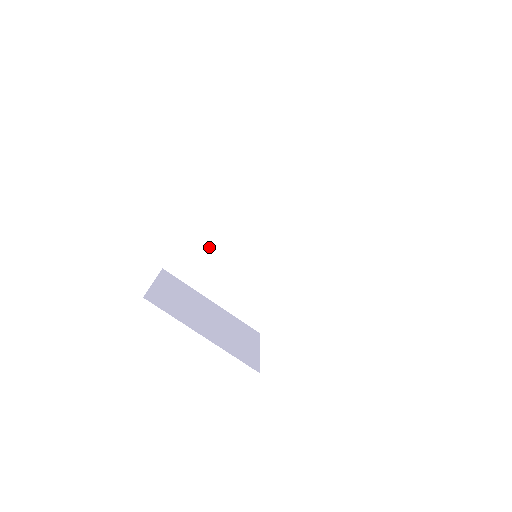
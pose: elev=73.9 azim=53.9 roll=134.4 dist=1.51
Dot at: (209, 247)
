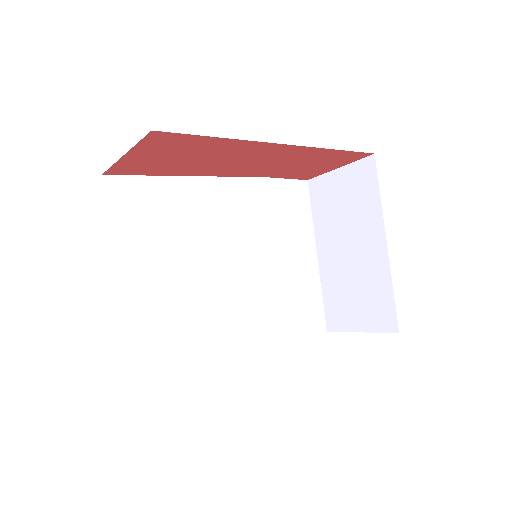
Dot at: (181, 212)
